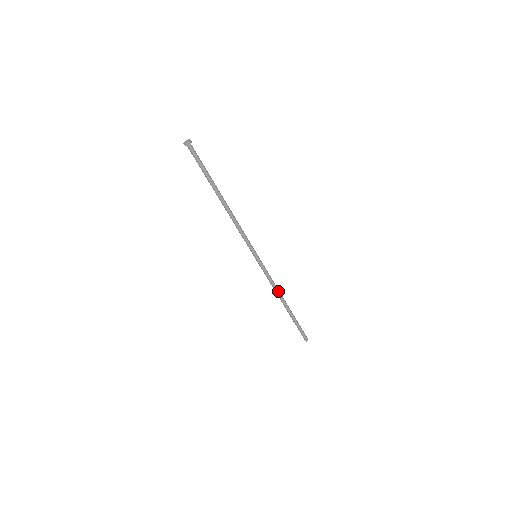
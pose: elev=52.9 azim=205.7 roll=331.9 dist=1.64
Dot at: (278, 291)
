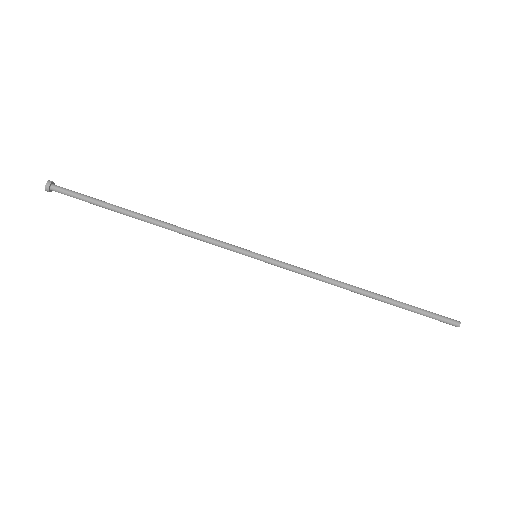
Dot at: (334, 281)
